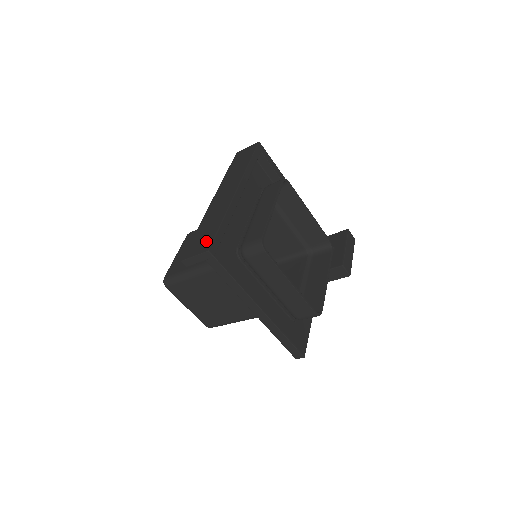
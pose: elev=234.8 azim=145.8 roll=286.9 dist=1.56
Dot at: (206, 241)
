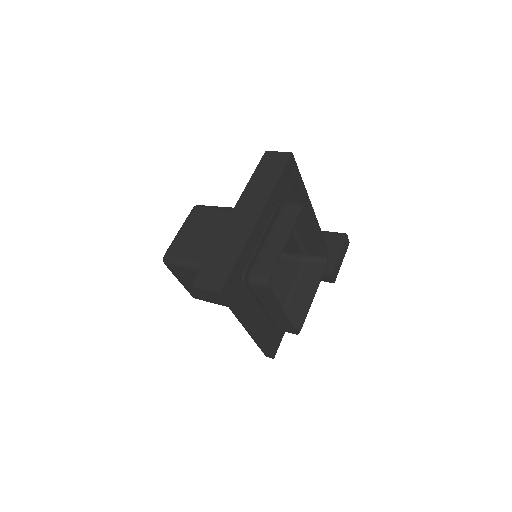
Dot at: (219, 276)
